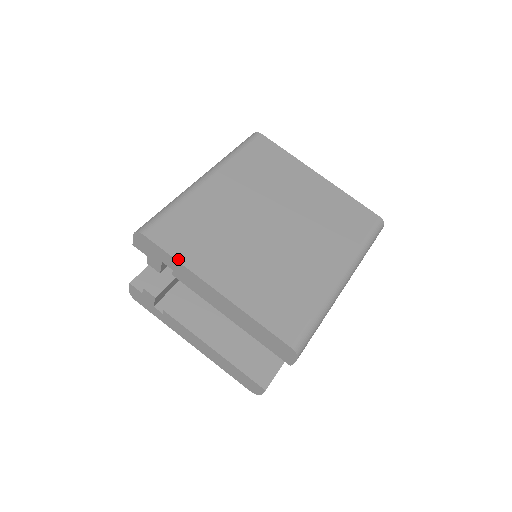
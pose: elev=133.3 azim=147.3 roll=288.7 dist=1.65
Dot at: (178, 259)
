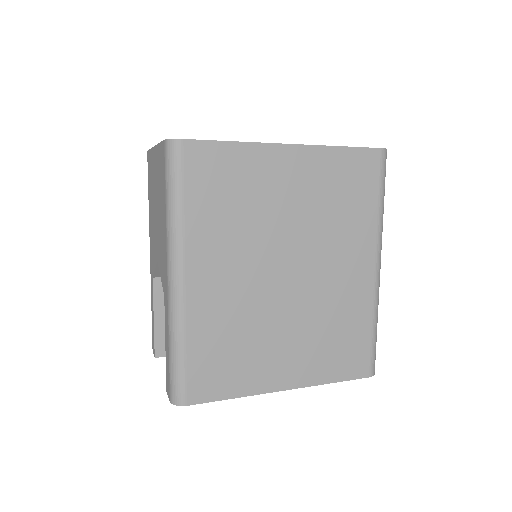
Dot at: (235, 396)
